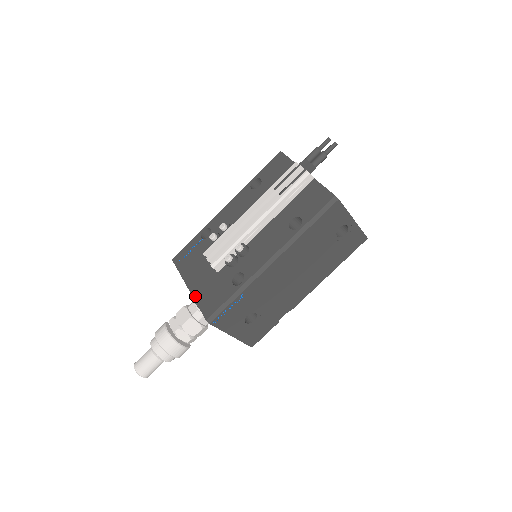
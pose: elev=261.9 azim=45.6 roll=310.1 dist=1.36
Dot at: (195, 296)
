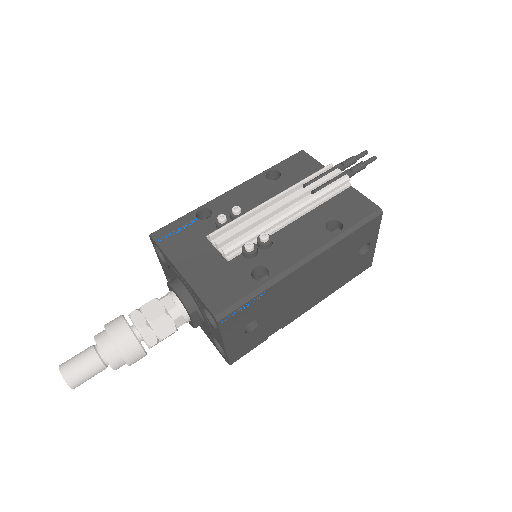
Dot at: (193, 284)
